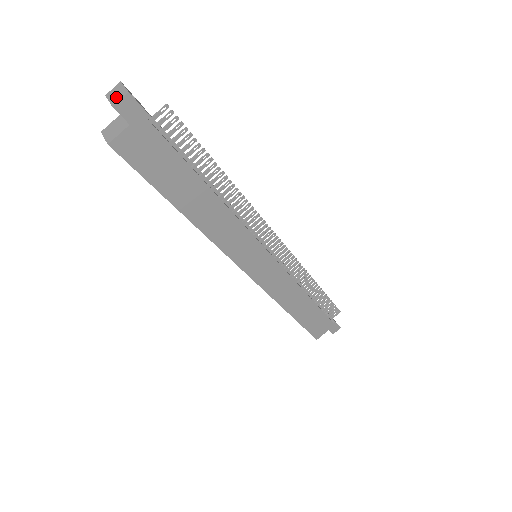
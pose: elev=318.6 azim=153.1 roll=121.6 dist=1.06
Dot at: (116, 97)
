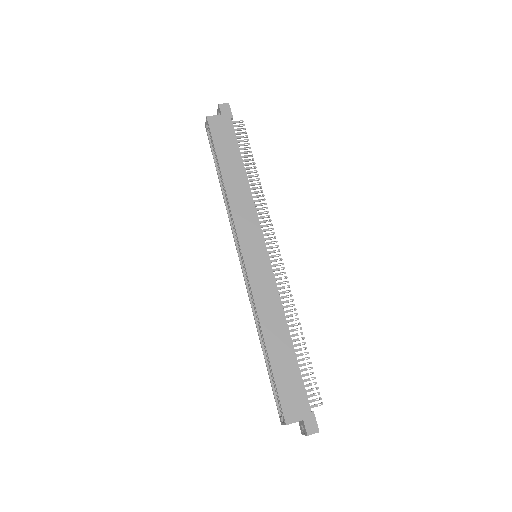
Dot at: (222, 106)
